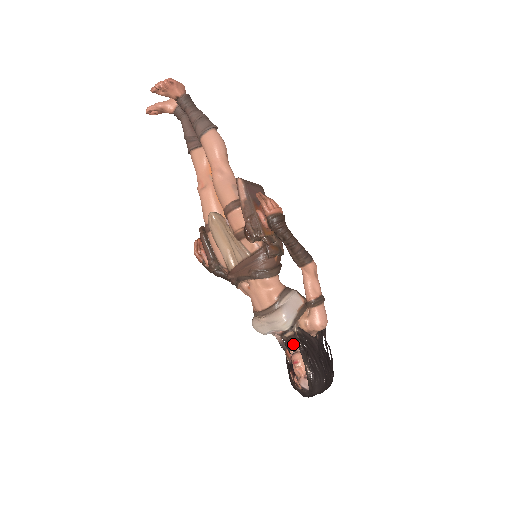
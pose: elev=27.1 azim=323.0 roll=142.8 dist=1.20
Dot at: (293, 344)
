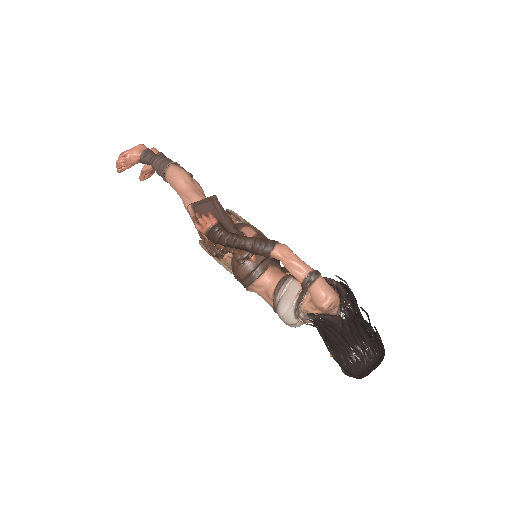
Dot at: occluded
